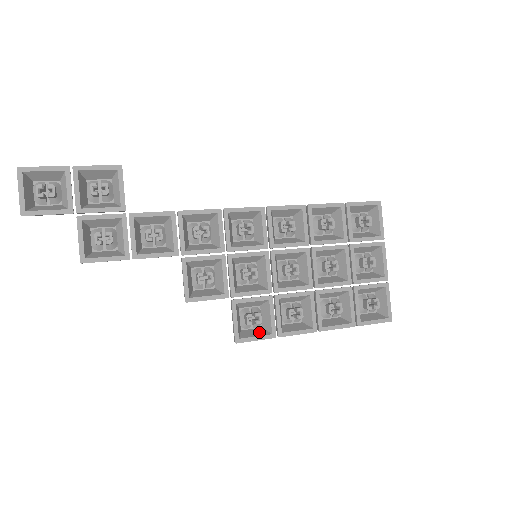
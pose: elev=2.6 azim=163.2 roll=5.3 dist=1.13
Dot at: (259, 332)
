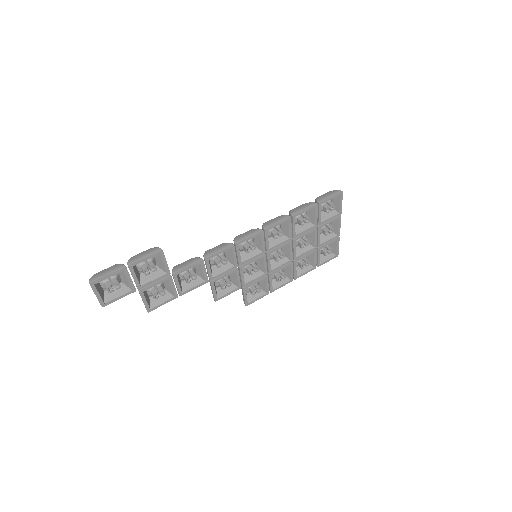
Dot at: (258, 293)
